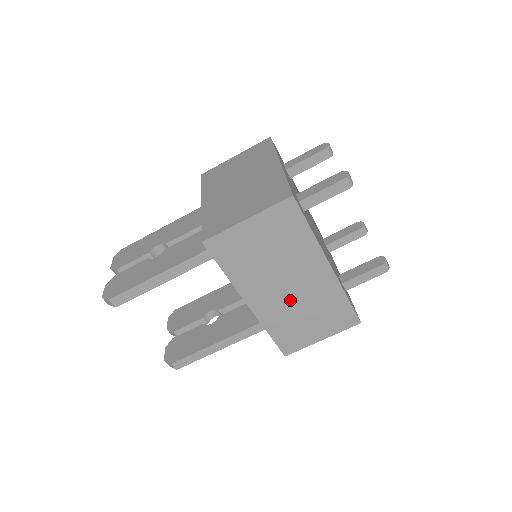
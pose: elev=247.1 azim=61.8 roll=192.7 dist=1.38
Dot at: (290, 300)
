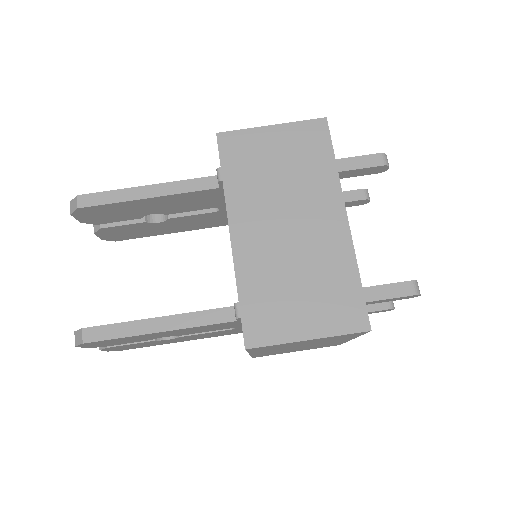
Dot at: (284, 248)
